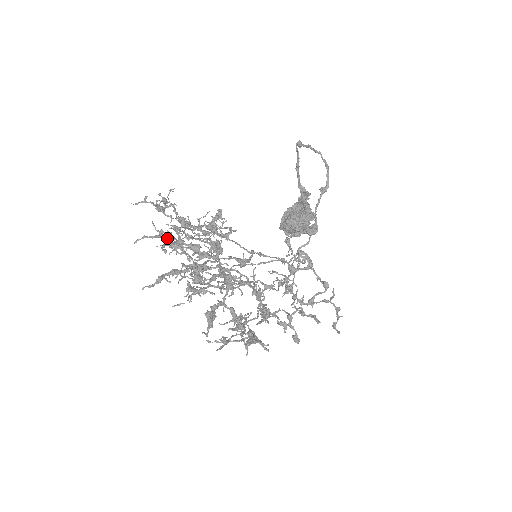
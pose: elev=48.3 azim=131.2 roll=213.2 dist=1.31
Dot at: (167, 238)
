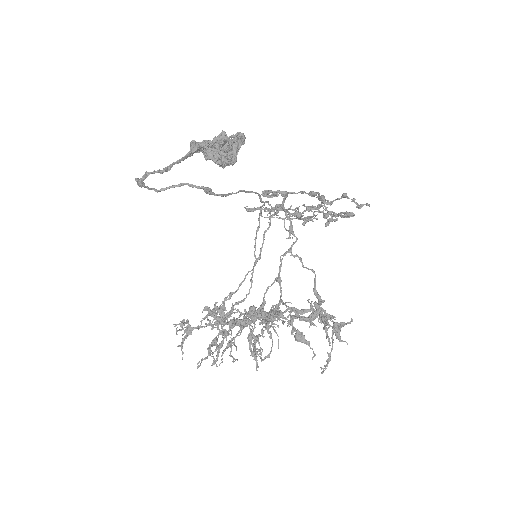
Dot at: (215, 323)
